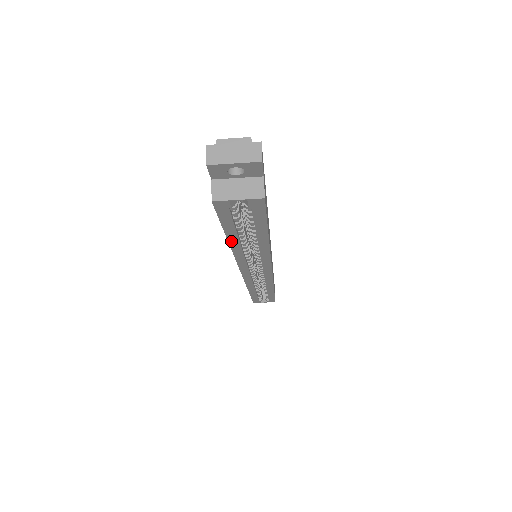
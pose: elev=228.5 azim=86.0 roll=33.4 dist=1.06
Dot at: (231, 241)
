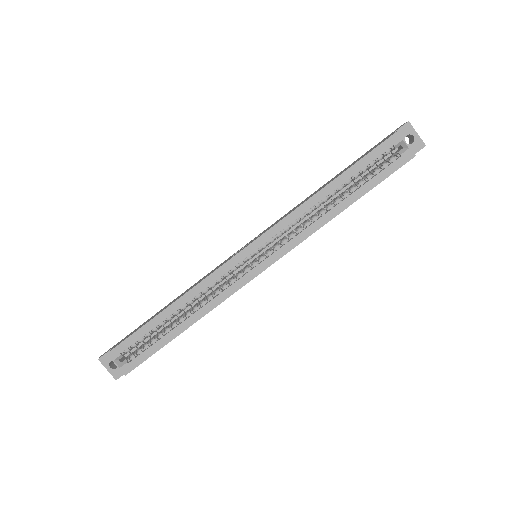
Dot at: (333, 183)
